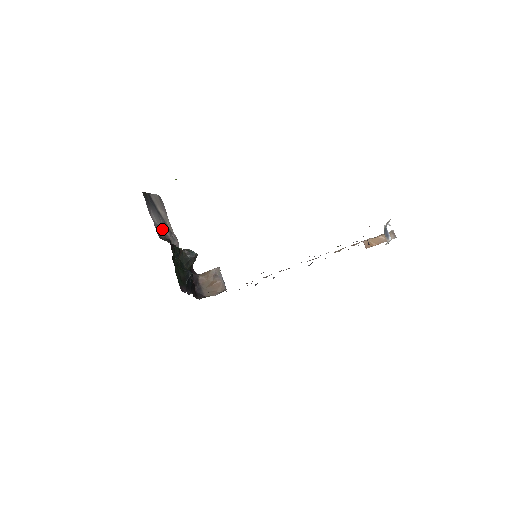
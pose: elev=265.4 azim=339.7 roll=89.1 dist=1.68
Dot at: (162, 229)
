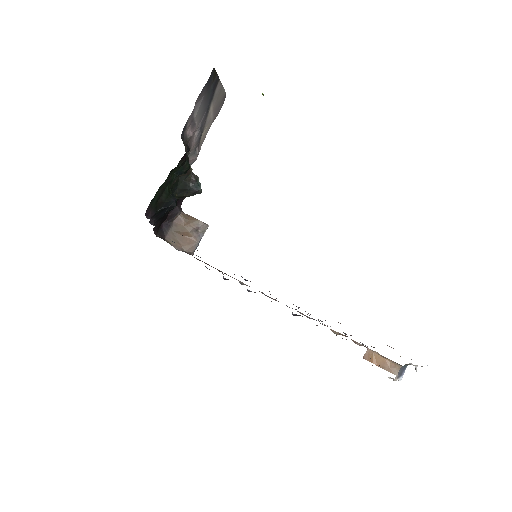
Dot at: (193, 129)
